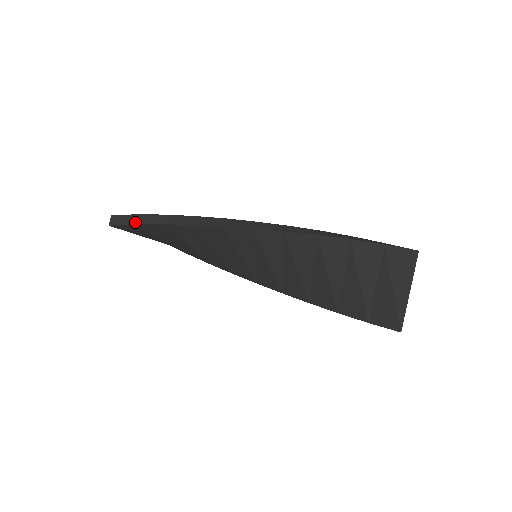
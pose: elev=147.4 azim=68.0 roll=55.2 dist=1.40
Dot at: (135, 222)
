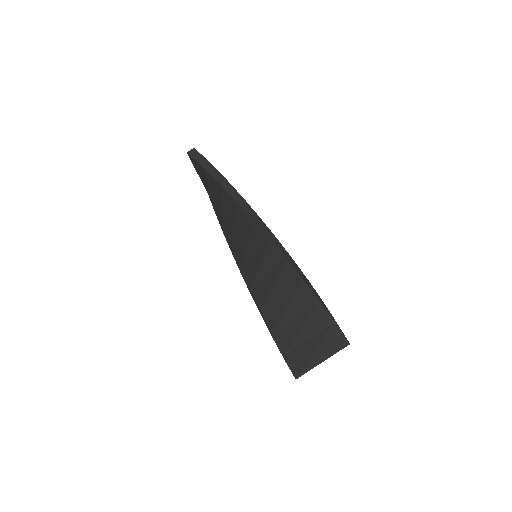
Dot at: (205, 166)
